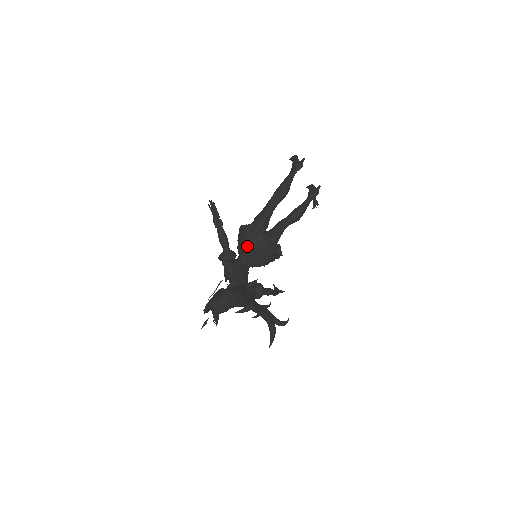
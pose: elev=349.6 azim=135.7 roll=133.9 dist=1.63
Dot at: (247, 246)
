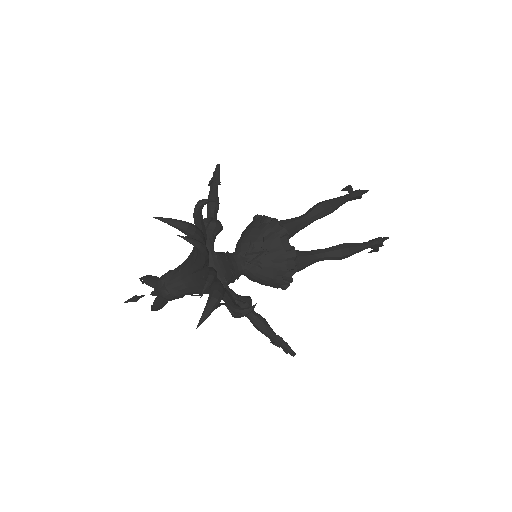
Dot at: (246, 235)
